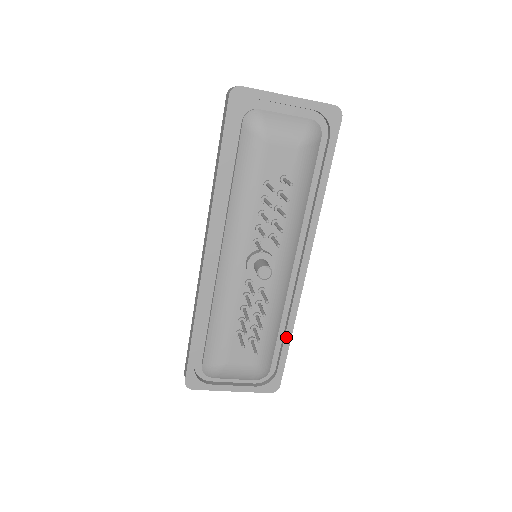
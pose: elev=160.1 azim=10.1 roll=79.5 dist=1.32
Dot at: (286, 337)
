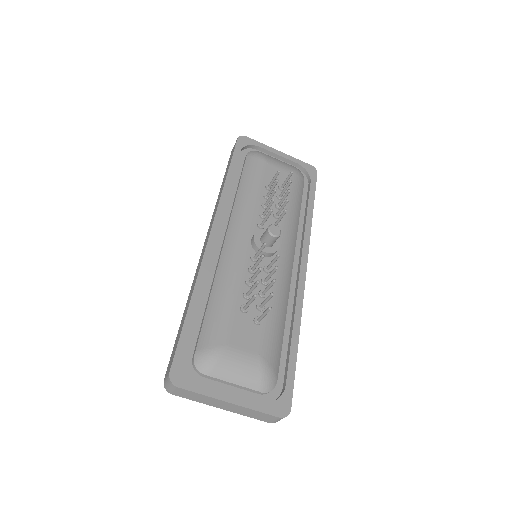
Dot at: (293, 340)
